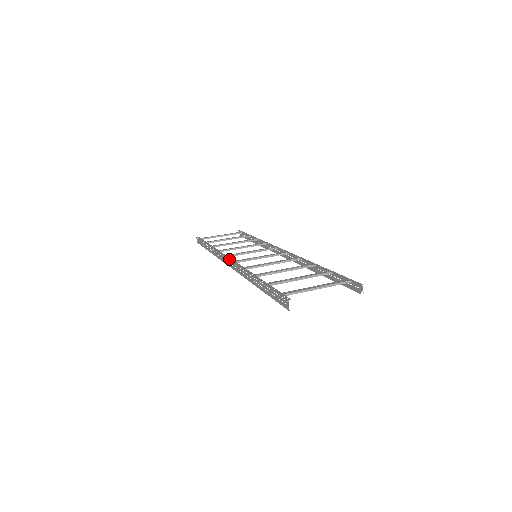
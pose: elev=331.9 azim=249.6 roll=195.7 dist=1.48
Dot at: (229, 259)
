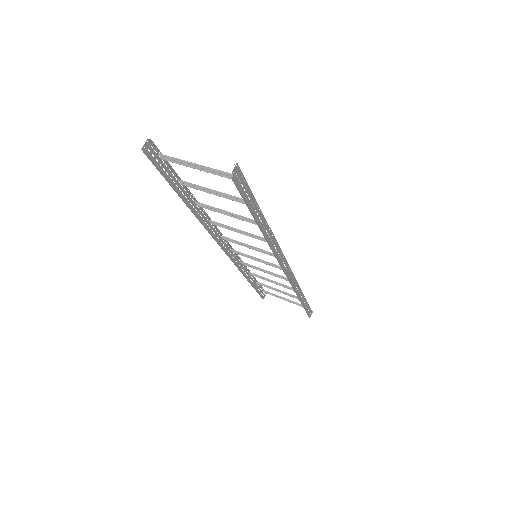
Dot at: occluded
